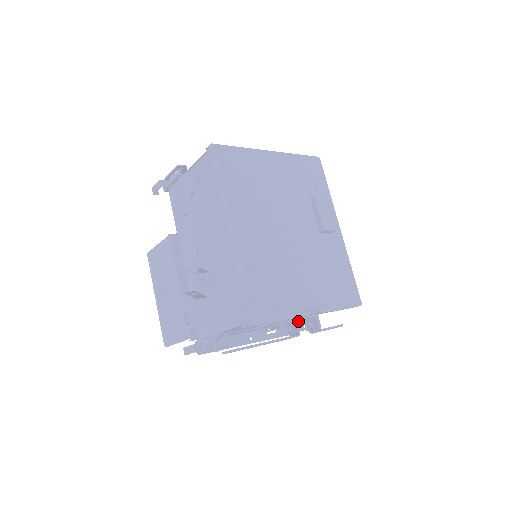
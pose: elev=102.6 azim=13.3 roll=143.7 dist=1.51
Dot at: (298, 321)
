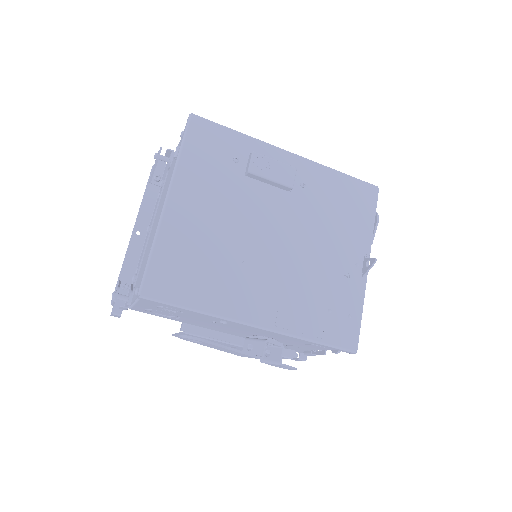
Dot at: occluded
